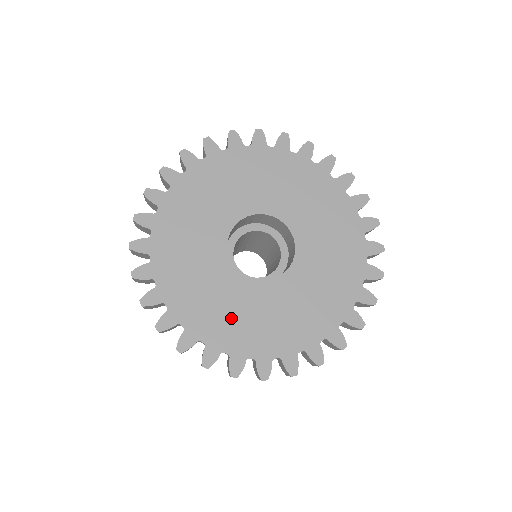
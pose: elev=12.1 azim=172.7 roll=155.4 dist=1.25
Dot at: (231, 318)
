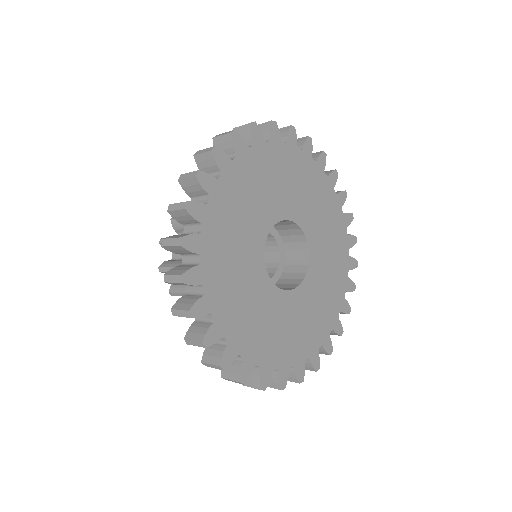
Dot at: (275, 334)
